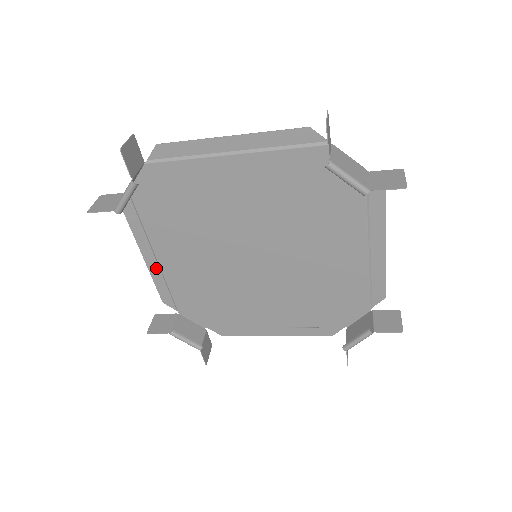
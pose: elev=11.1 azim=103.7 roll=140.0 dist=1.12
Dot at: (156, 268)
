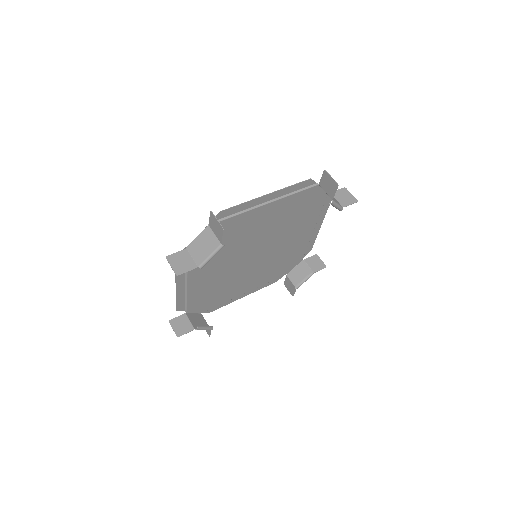
Dot at: (182, 289)
